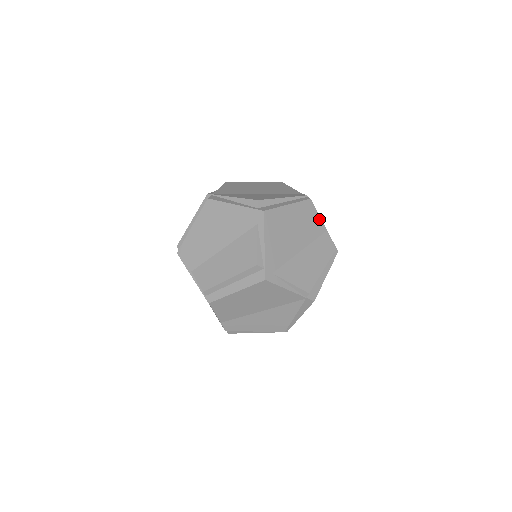
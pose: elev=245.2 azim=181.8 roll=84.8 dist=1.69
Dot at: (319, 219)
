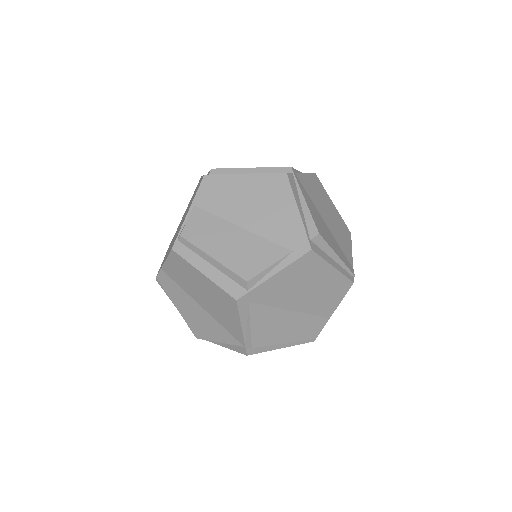
Dot at: (337, 304)
